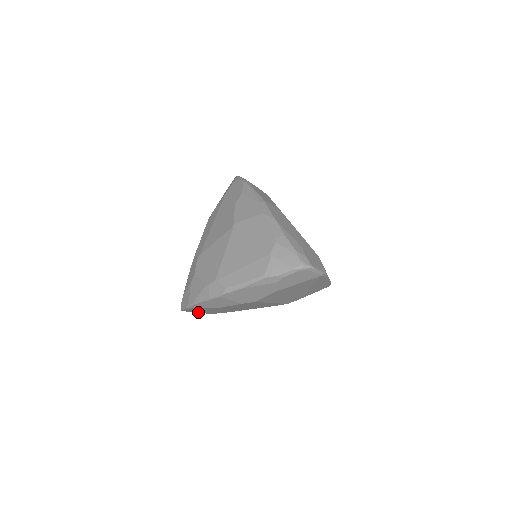
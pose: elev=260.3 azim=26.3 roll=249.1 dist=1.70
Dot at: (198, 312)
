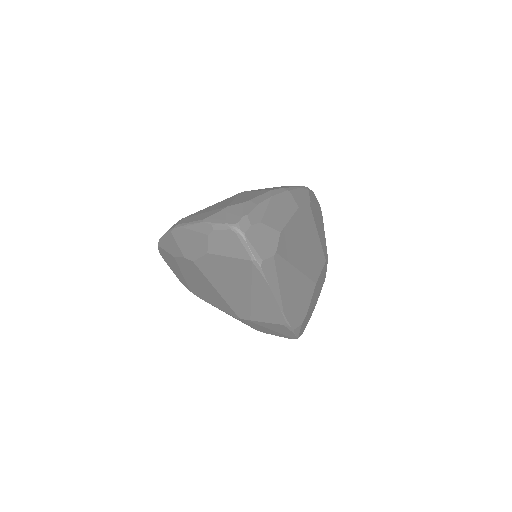
Dot at: (176, 274)
